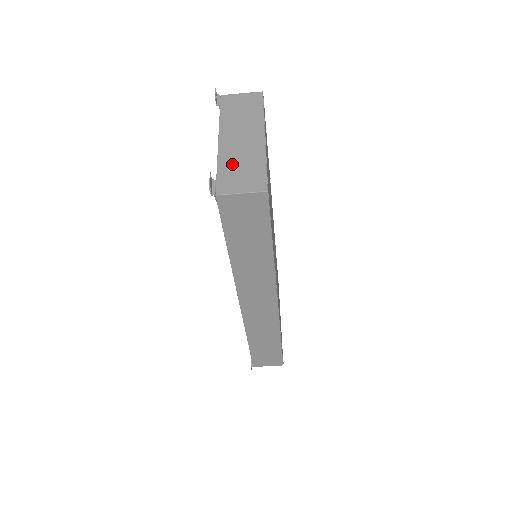
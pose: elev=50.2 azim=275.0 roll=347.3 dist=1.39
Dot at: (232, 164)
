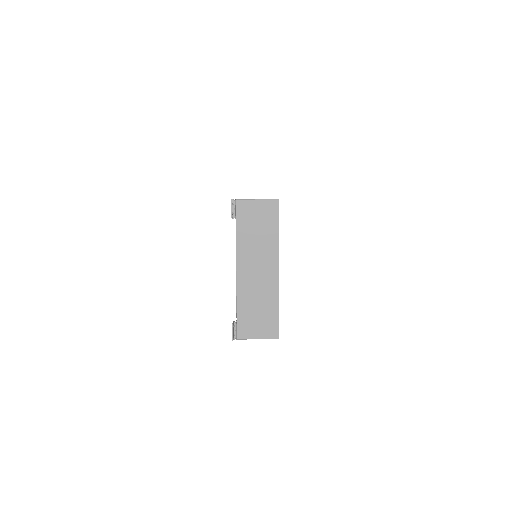
Dot at: (249, 305)
